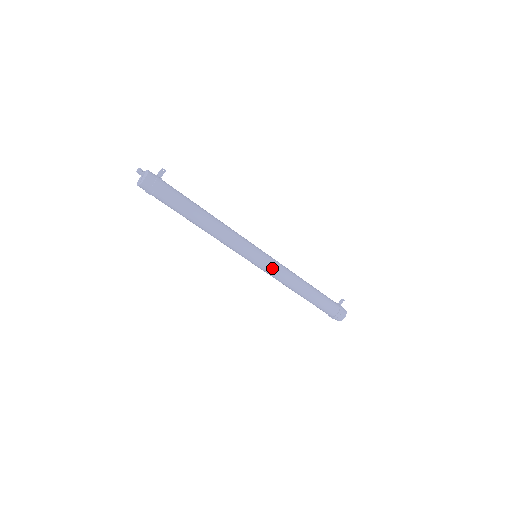
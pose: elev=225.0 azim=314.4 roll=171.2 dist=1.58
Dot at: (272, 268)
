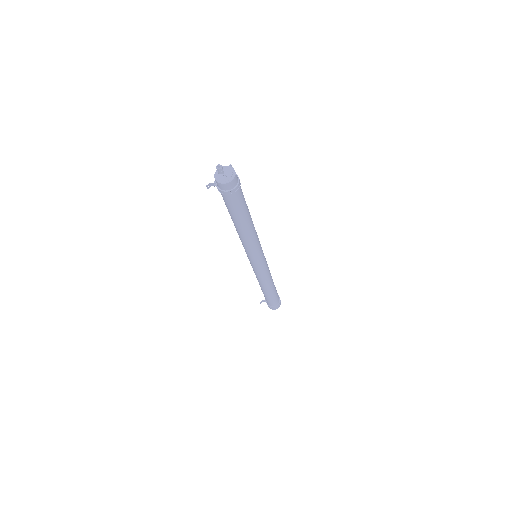
Dot at: (267, 264)
